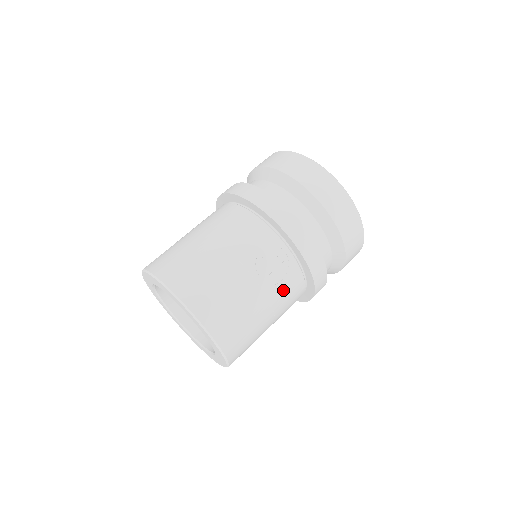
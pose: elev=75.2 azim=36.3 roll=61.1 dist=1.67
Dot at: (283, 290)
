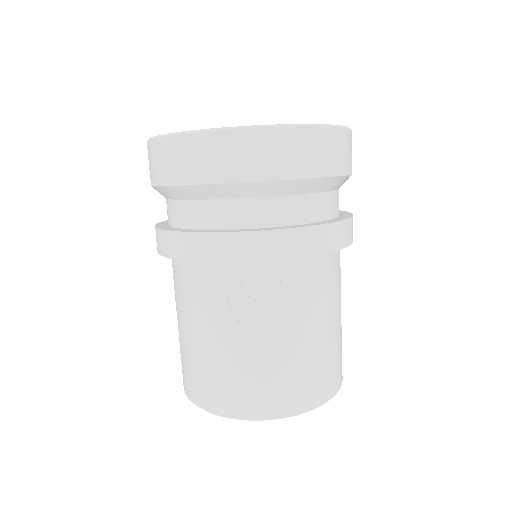
Dot at: (301, 299)
